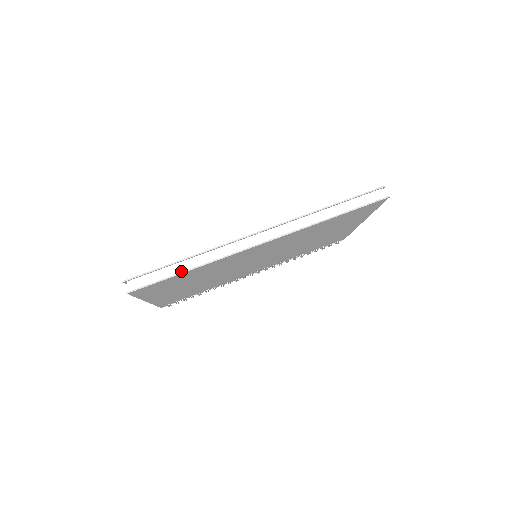
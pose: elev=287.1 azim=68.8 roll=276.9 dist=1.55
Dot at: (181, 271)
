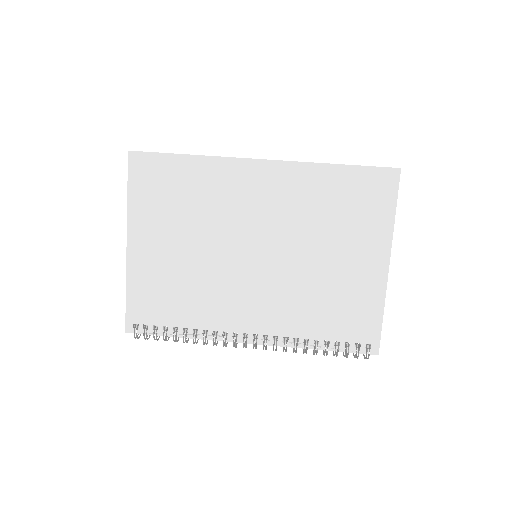
Dot at: (181, 157)
